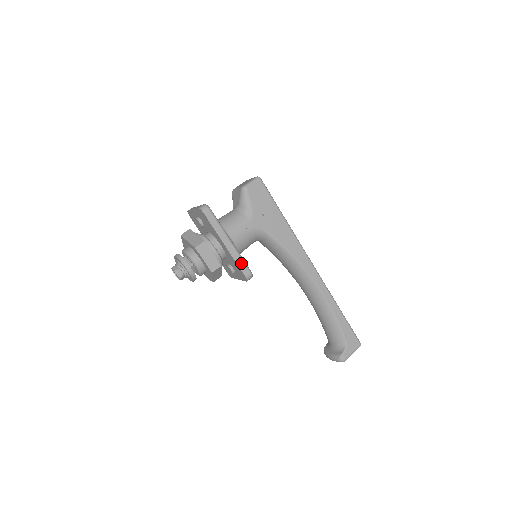
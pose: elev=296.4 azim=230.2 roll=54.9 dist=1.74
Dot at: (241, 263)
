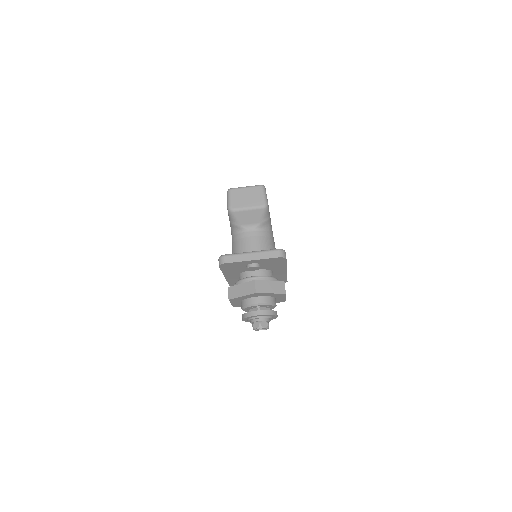
Dot at: occluded
